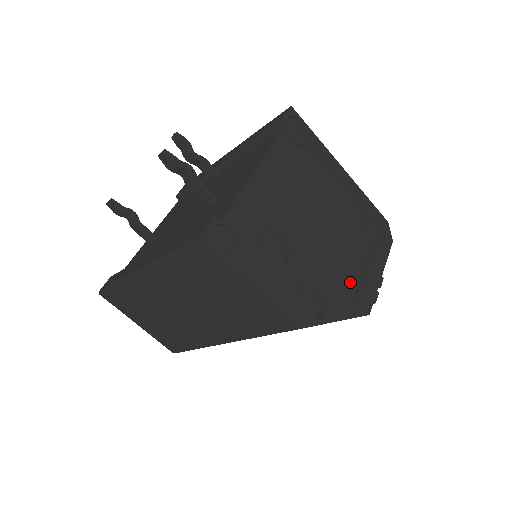
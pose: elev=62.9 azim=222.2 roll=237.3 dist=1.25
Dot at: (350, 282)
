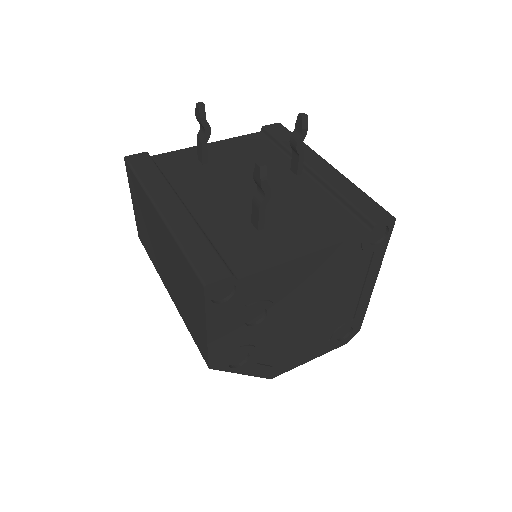
Dot at: (283, 355)
